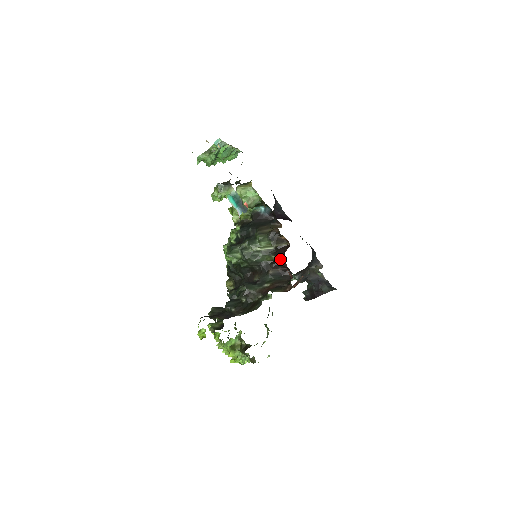
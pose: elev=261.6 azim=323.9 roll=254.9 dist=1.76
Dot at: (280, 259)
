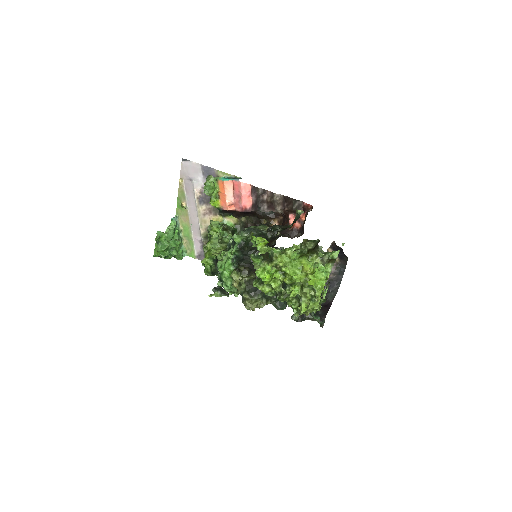
Dot at: occluded
